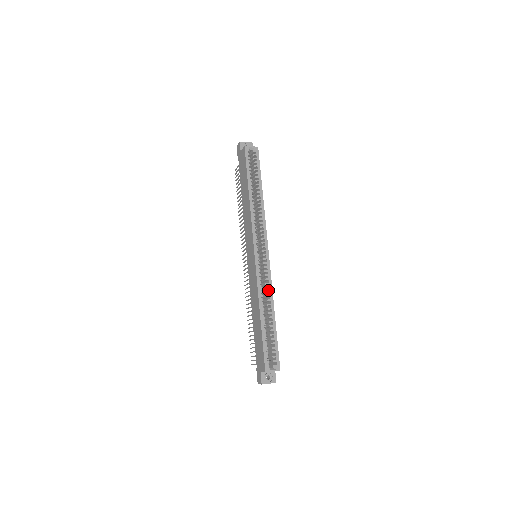
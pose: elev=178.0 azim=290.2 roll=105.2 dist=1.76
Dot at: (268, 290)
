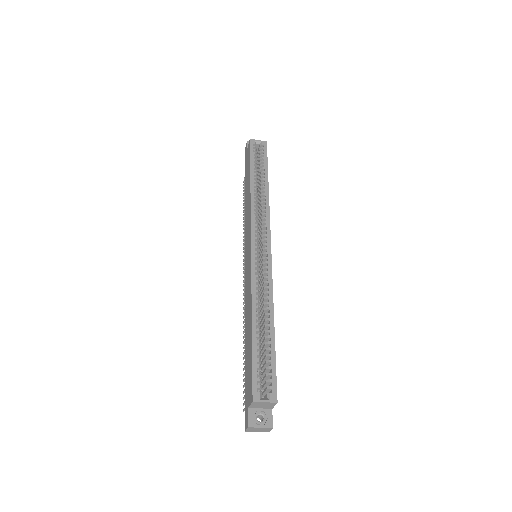
Dot at: (267, 292)
